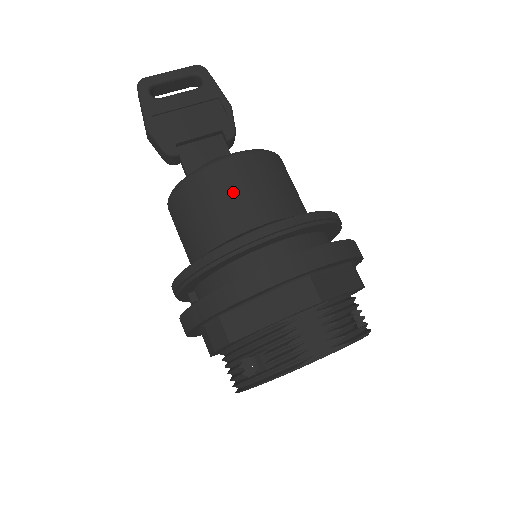
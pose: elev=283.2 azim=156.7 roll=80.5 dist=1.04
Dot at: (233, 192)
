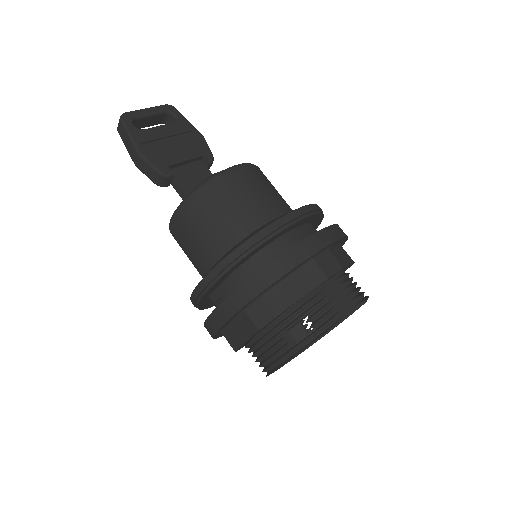
Dot at: (246, 194)
